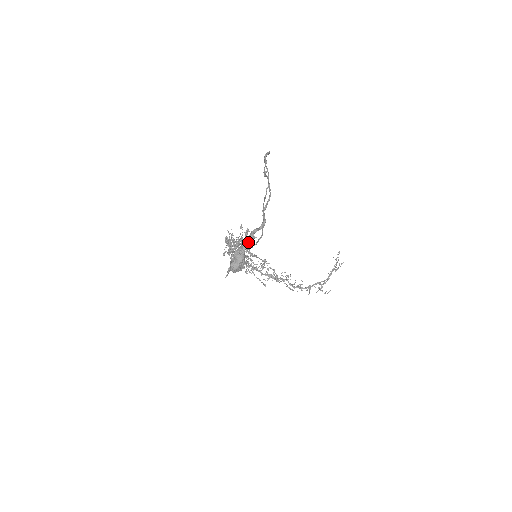
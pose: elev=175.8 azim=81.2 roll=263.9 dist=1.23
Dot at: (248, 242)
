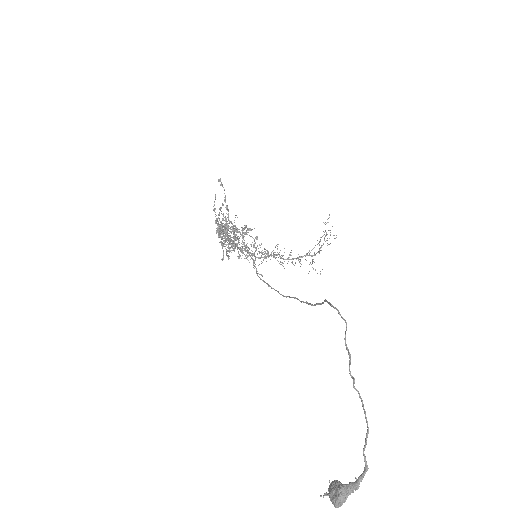
Dot at: (353, 491)
